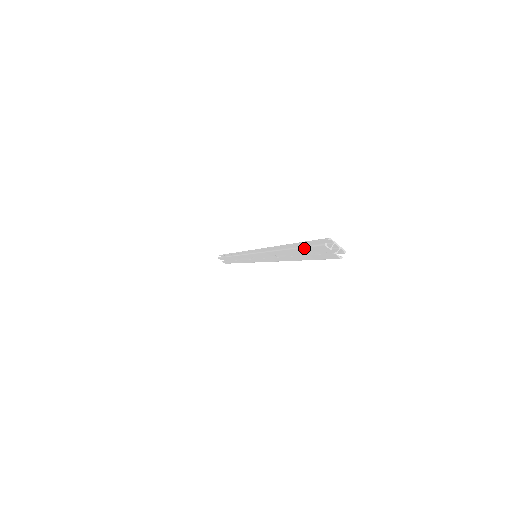
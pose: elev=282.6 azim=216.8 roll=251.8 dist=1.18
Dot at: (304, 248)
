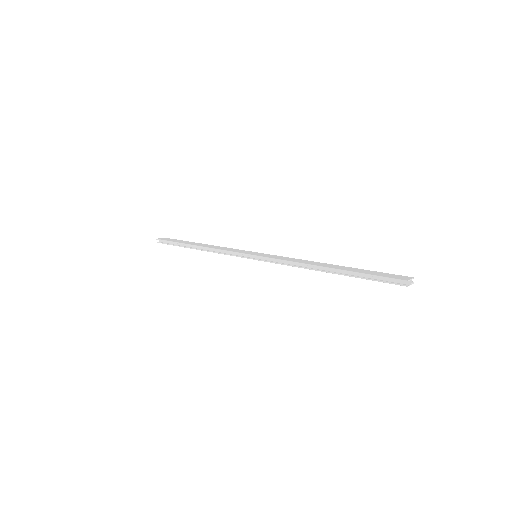
Dot at: (372, 280)
